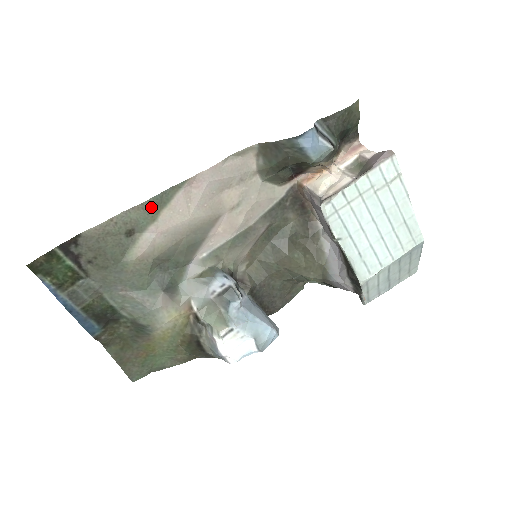
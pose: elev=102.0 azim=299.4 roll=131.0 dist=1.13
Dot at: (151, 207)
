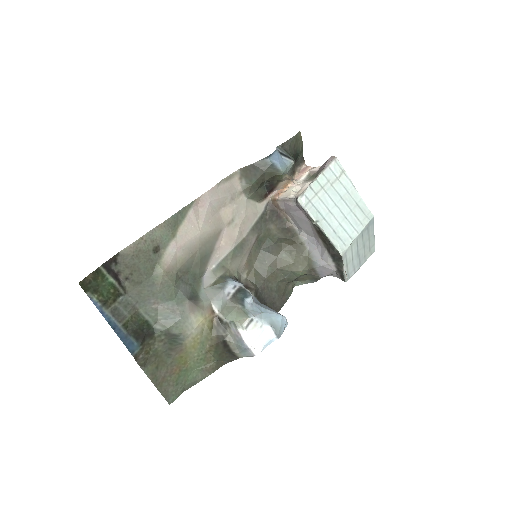
Dot at: (171, 225)
